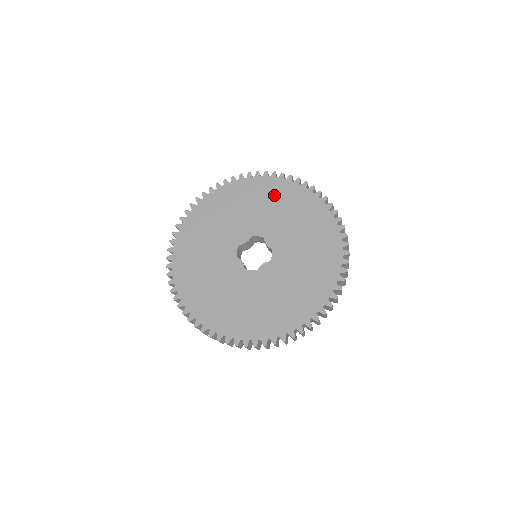
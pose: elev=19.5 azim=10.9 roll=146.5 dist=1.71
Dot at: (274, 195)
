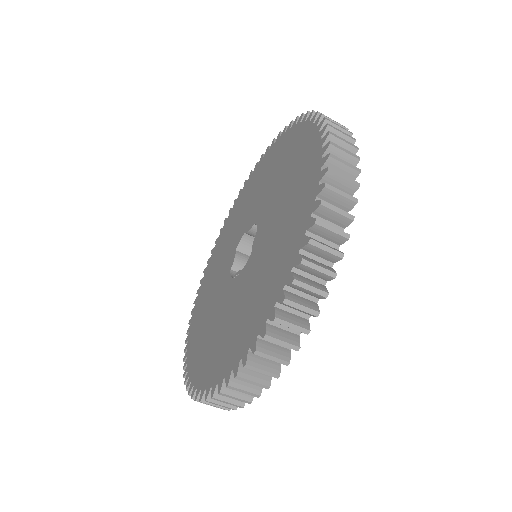
Dot at: (296, 157)
